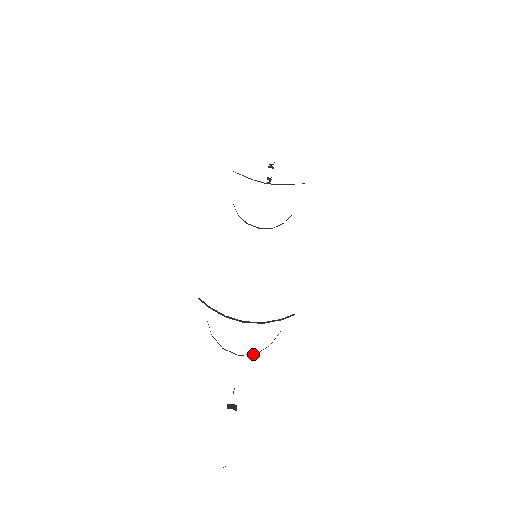
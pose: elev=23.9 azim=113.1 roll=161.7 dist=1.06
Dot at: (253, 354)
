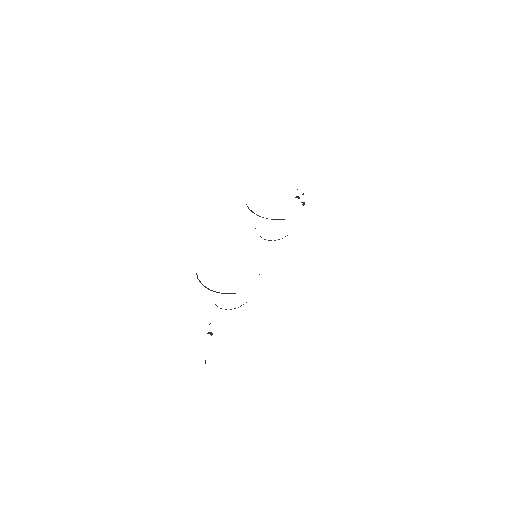
Dot at: occluded
